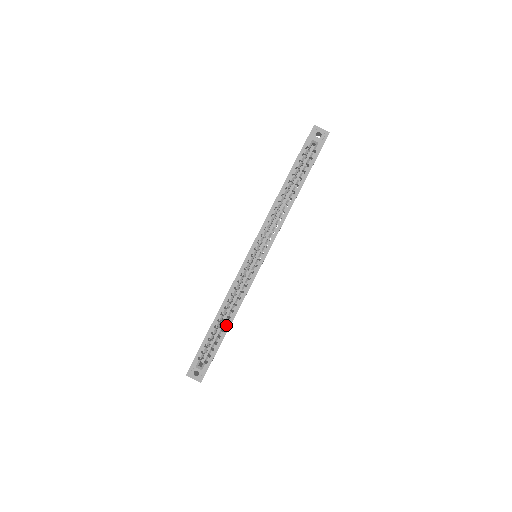
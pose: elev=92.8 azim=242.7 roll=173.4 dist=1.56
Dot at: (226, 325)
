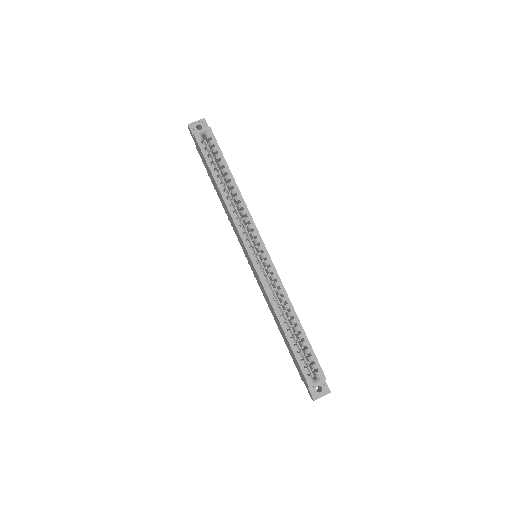
Dot at: (297, 326)
